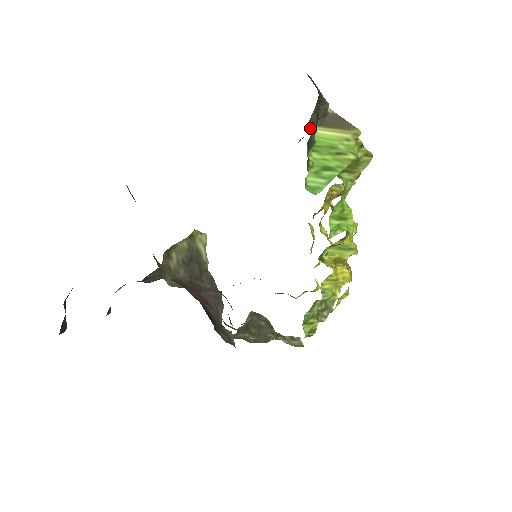
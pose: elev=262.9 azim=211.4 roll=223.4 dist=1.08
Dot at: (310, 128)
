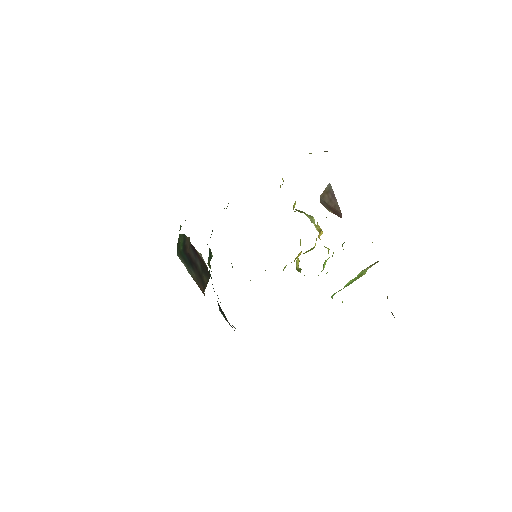
Dot at: occluded
